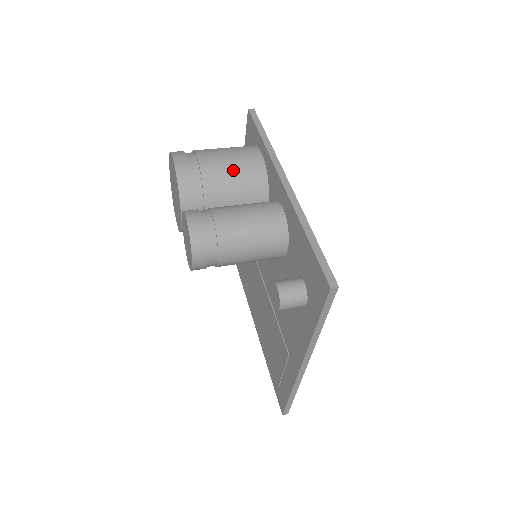
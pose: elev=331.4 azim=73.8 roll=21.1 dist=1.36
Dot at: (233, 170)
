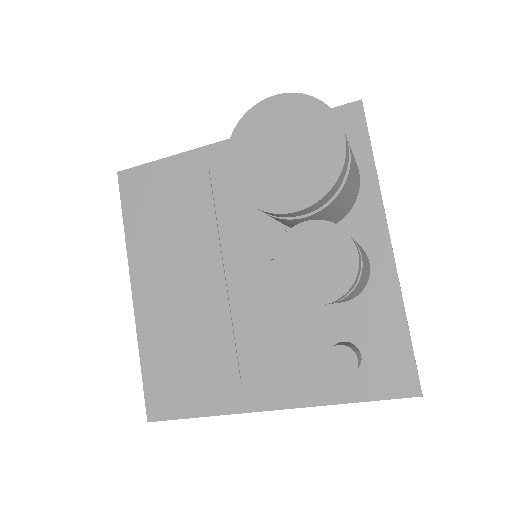
Dot at: (354, 184)
